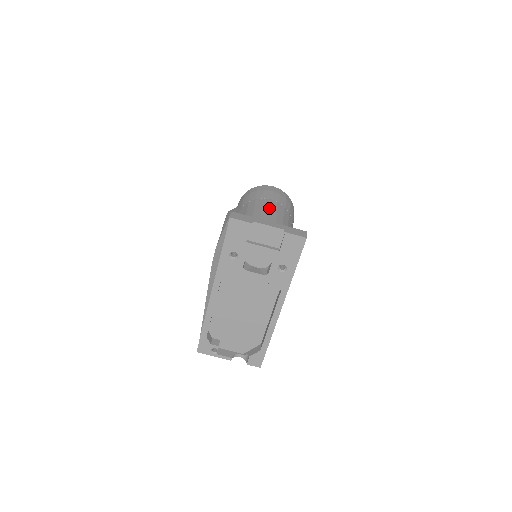
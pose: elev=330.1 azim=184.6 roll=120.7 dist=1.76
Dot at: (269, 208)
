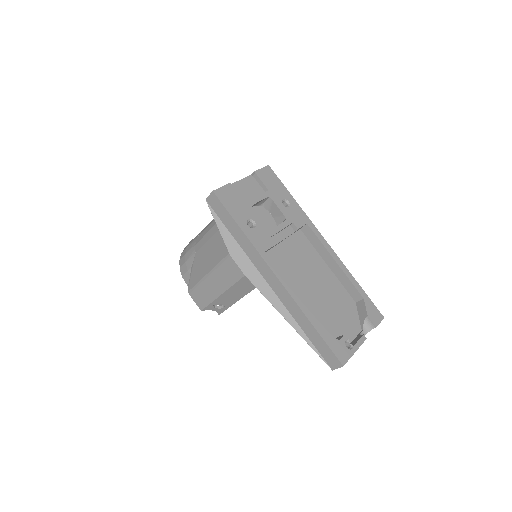
Dot at: occluded
